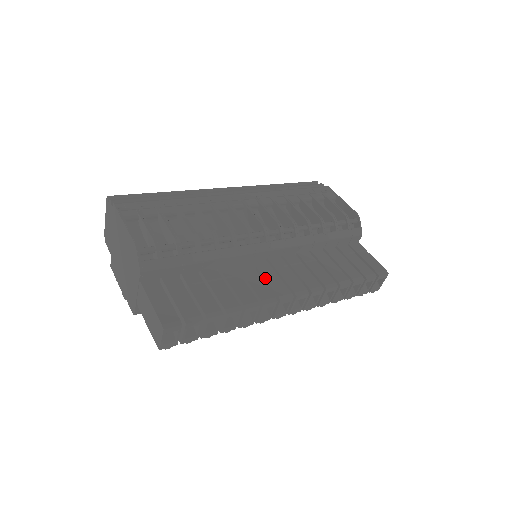
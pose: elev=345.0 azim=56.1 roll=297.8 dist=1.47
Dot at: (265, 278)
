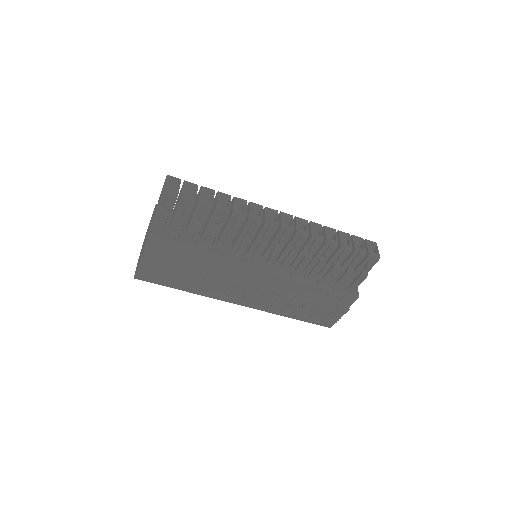
Dot at: occluded
